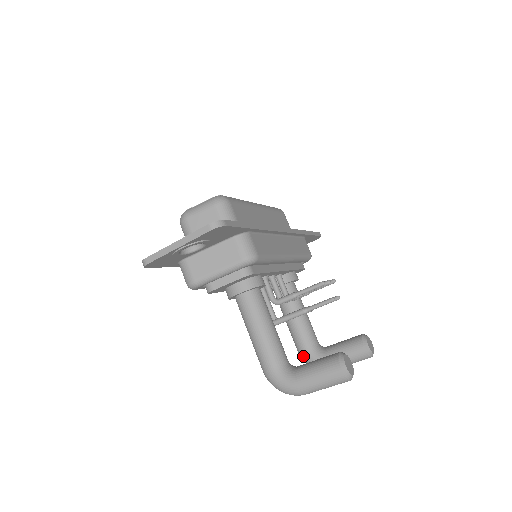
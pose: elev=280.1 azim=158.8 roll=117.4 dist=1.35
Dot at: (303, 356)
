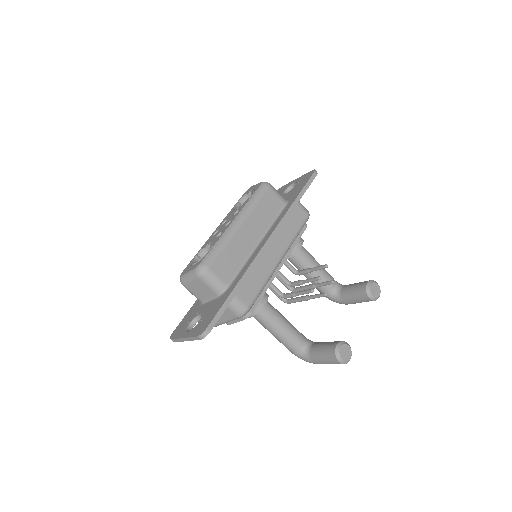
Dot at: occluded
